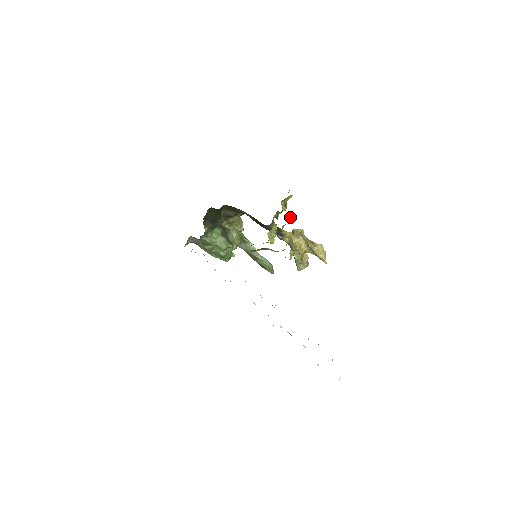
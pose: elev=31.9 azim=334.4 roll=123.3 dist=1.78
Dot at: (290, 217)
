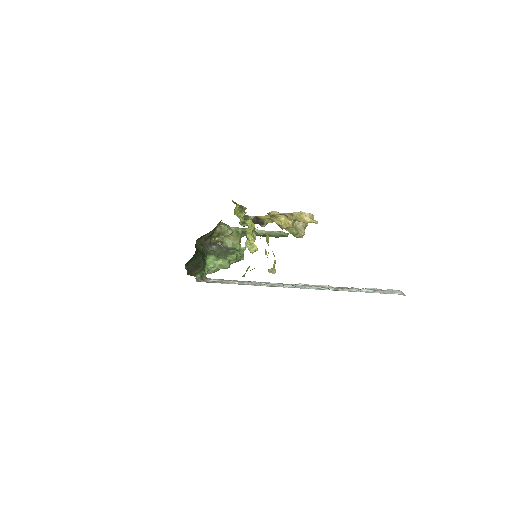
Dot at: (251, 225)
